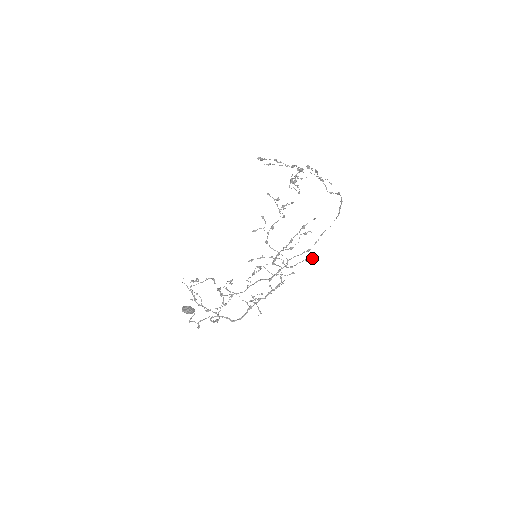
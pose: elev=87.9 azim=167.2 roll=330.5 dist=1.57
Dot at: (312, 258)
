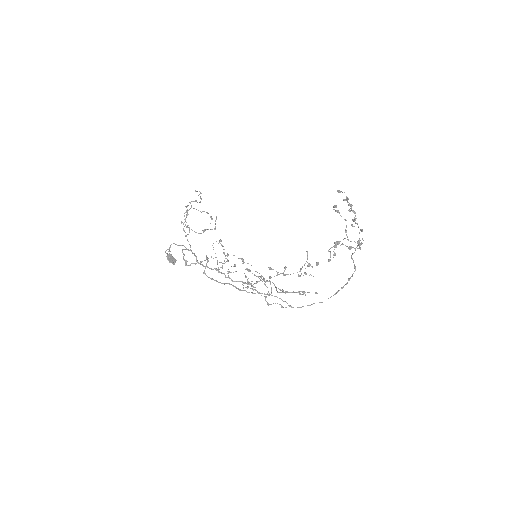
Dot at: occluded
